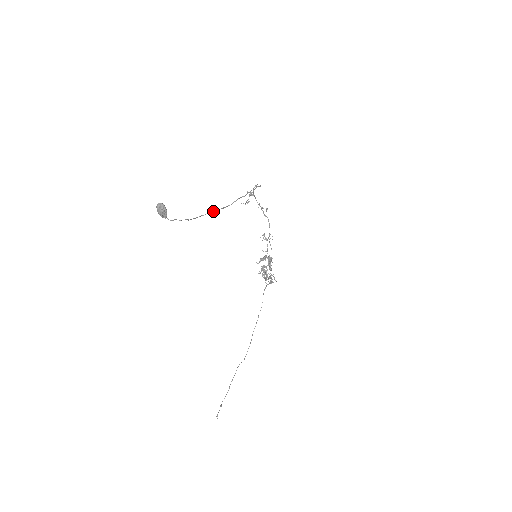
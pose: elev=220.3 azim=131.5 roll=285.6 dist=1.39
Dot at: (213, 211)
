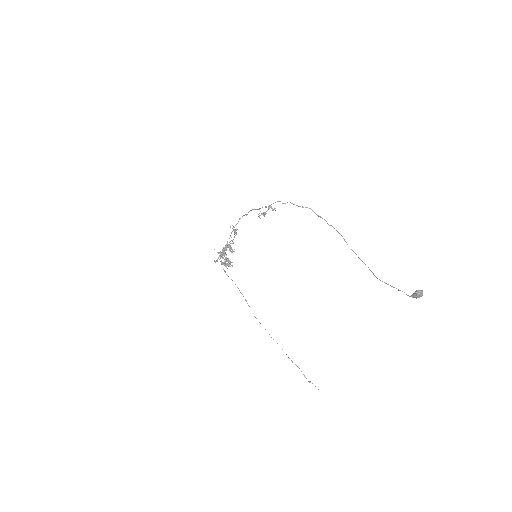
Dot at: (364, 263)
